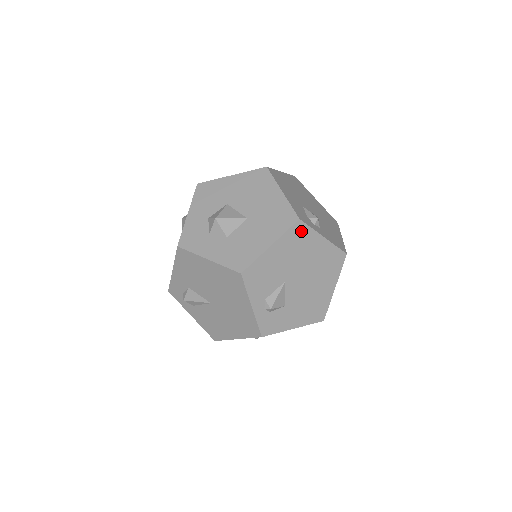
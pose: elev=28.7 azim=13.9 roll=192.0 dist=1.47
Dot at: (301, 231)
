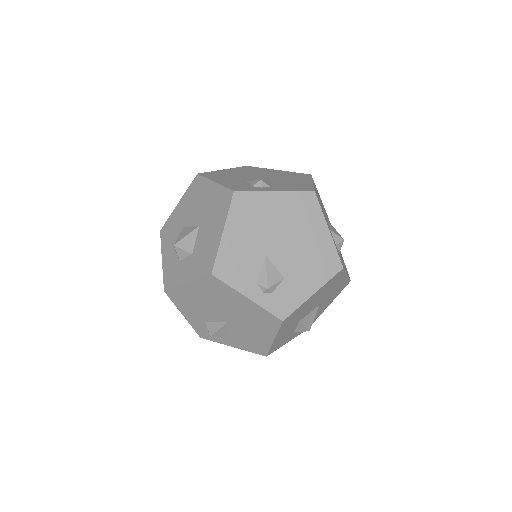
Dot at: (245, 201)
